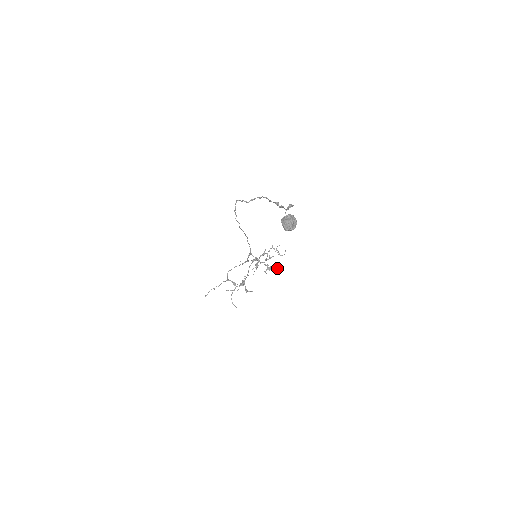
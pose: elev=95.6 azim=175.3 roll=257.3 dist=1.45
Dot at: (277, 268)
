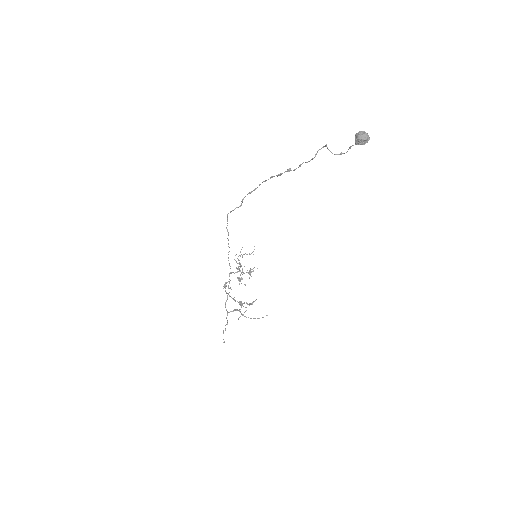
Dot at: (252, 269)
